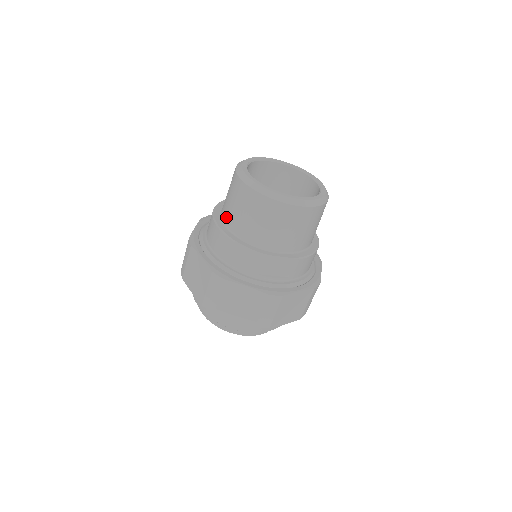
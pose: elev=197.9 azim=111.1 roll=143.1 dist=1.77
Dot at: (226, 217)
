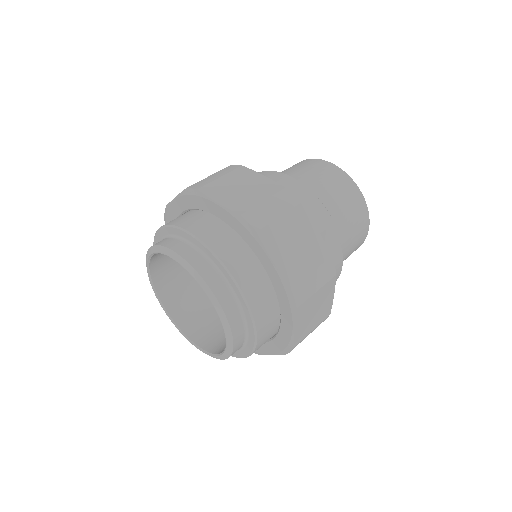
Dot at: occluded
